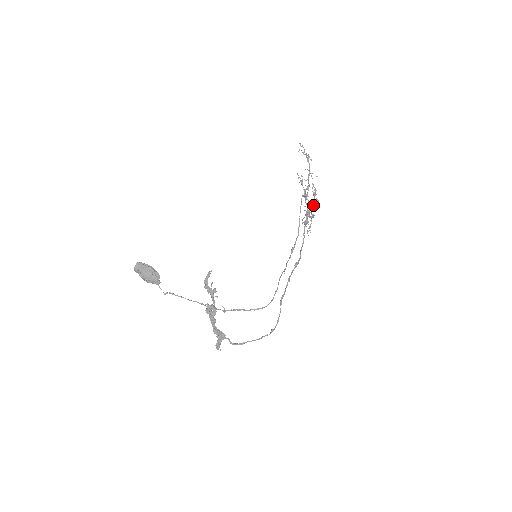
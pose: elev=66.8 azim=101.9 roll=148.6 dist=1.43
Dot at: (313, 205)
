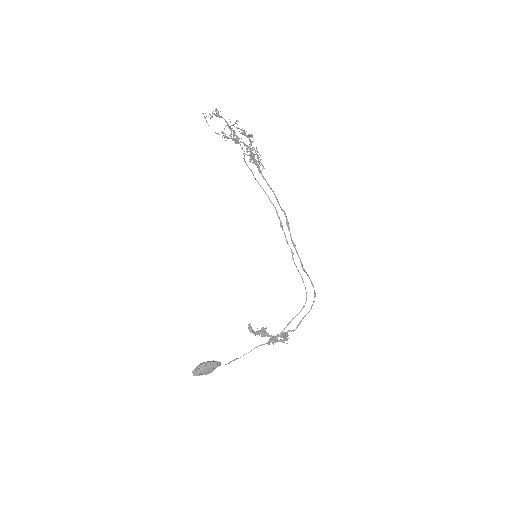
Dot at: occluded
